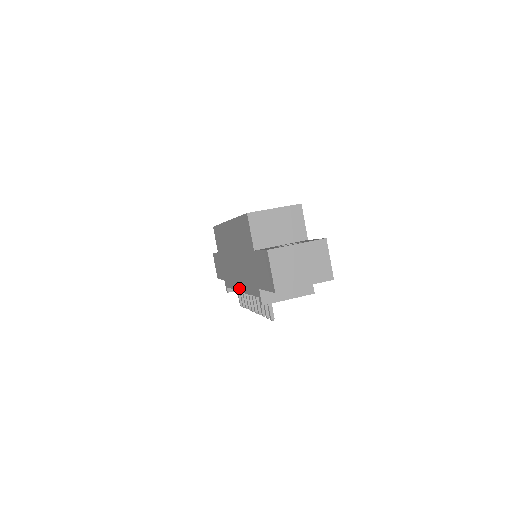
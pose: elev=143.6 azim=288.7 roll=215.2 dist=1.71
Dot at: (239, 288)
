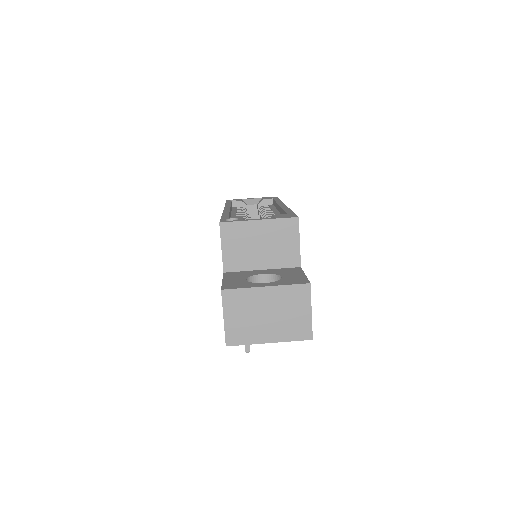
Dot at: occluded
